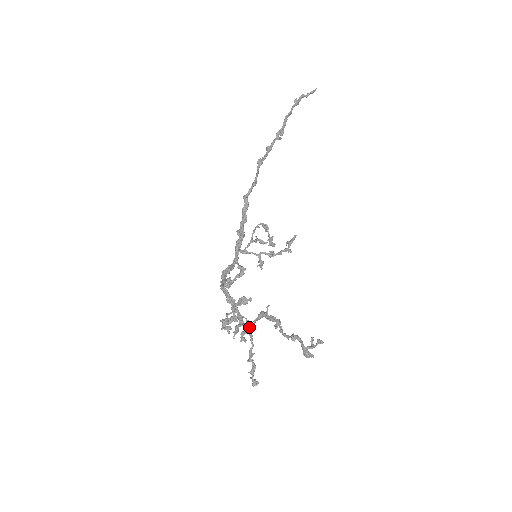
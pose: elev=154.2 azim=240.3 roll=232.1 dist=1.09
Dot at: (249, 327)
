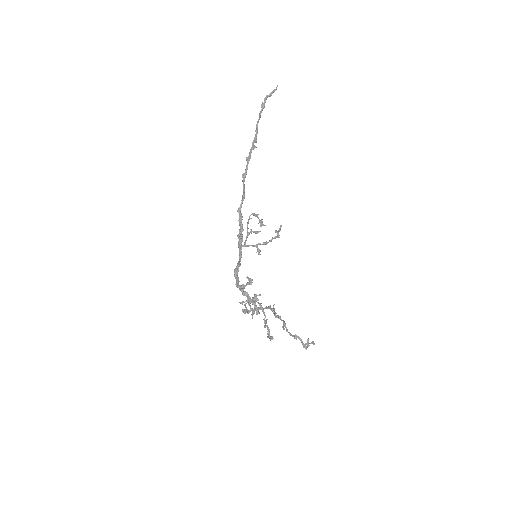
Dot at: occluded
